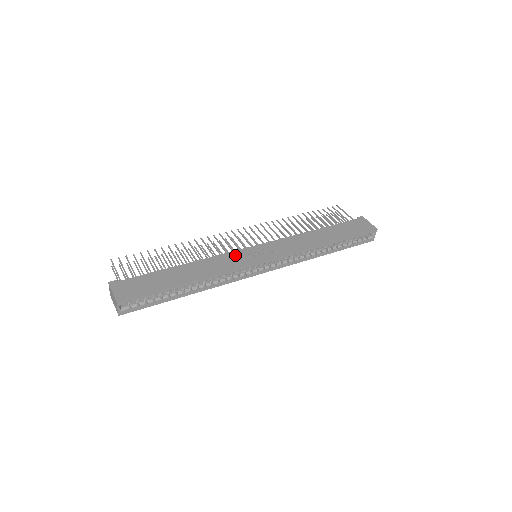
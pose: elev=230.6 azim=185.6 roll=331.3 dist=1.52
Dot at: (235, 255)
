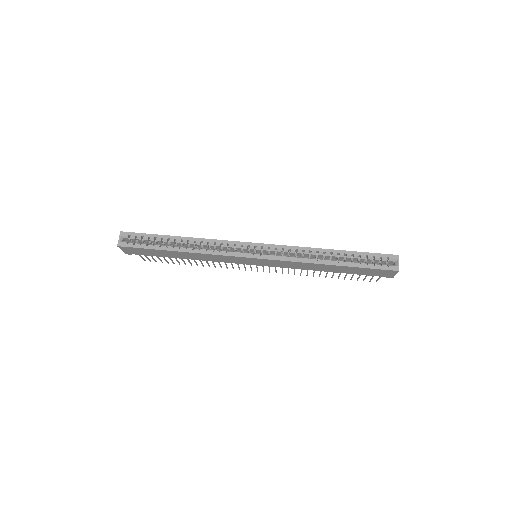
Dot at: occluded
